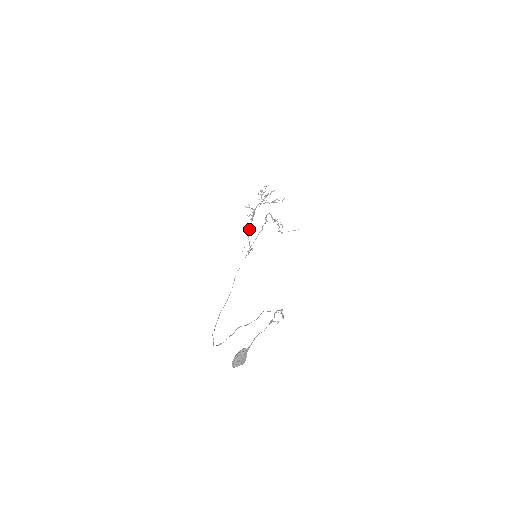
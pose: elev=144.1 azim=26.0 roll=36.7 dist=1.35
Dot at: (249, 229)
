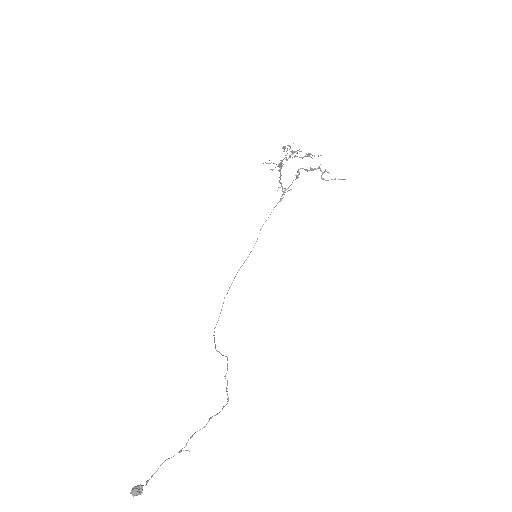
Dot at: occluded
